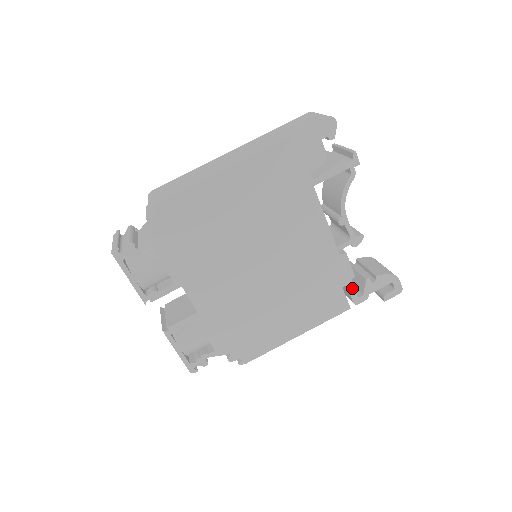
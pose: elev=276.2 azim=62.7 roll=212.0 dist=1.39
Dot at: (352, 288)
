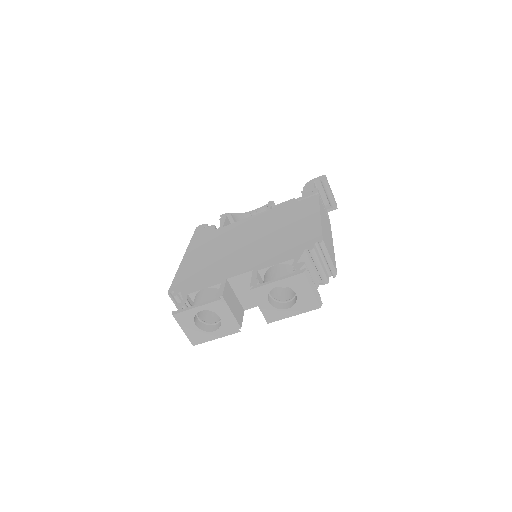
Dot at: (302, 197)
